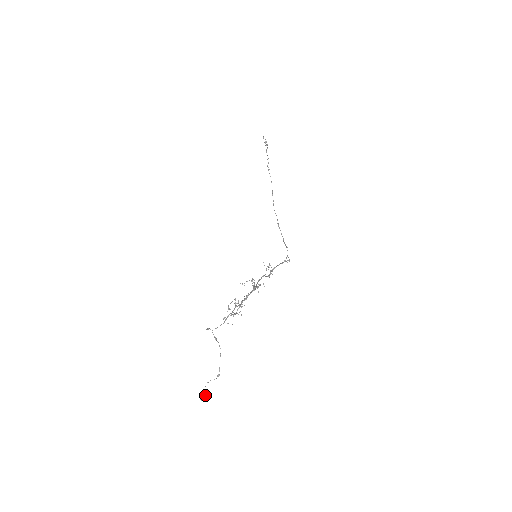
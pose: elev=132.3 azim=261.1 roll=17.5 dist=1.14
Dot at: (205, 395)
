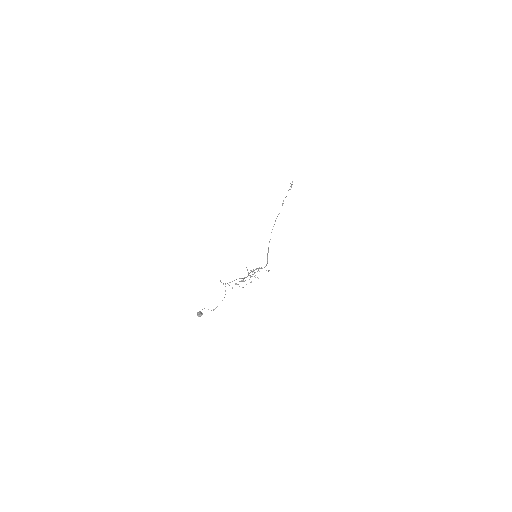
Dot at: (202, 314)
